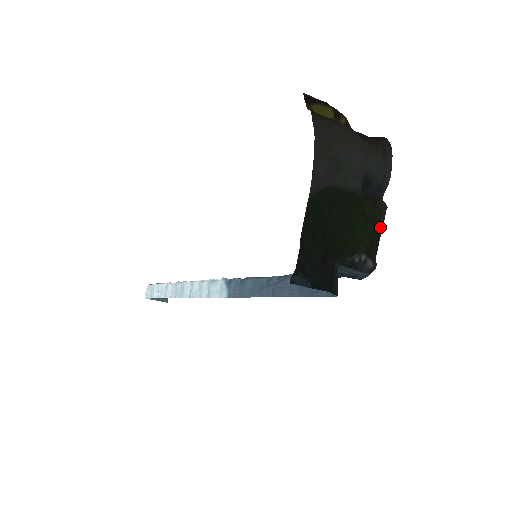
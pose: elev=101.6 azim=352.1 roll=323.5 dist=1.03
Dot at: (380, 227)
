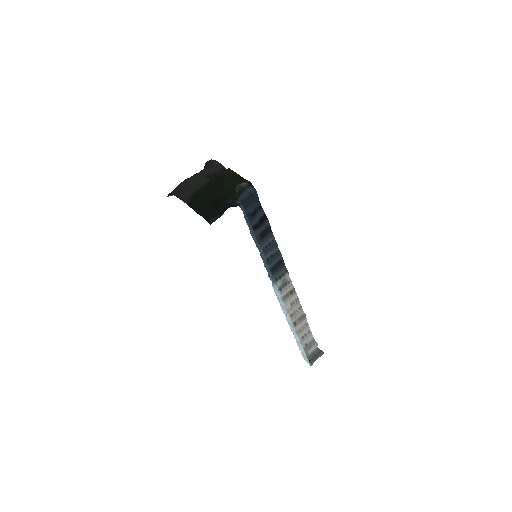
Dot at: (235, 174)
